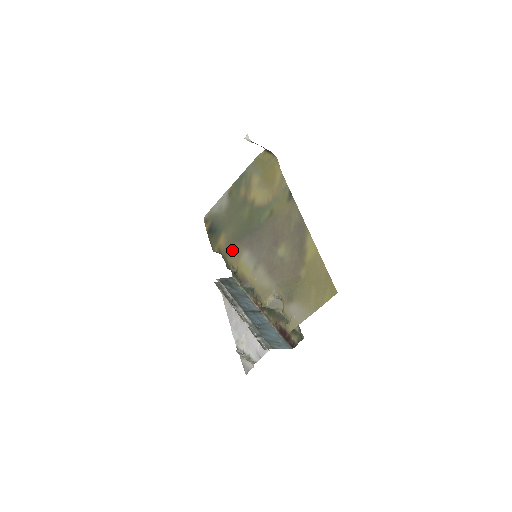
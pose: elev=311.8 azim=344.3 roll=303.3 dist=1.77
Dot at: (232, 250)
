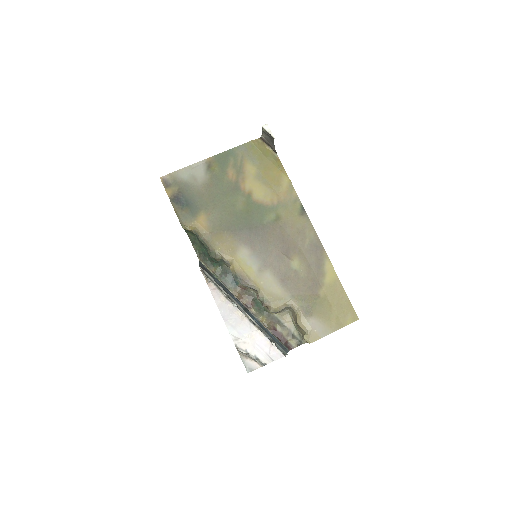
Dot at: (222, 239)
